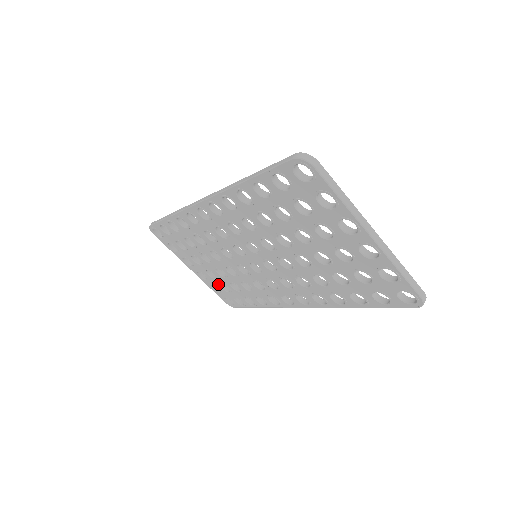
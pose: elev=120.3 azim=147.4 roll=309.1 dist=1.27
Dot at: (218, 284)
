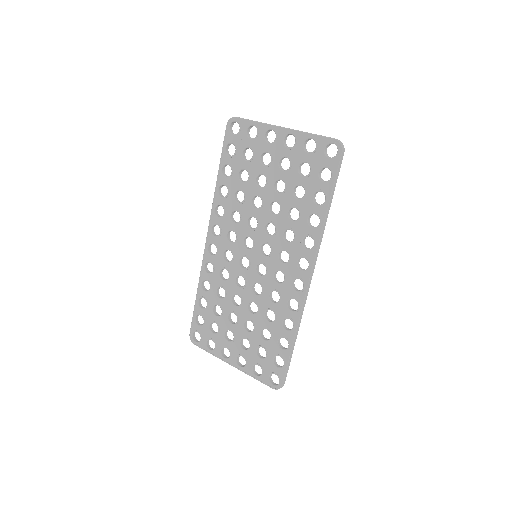
Dot at: (255, 355)
